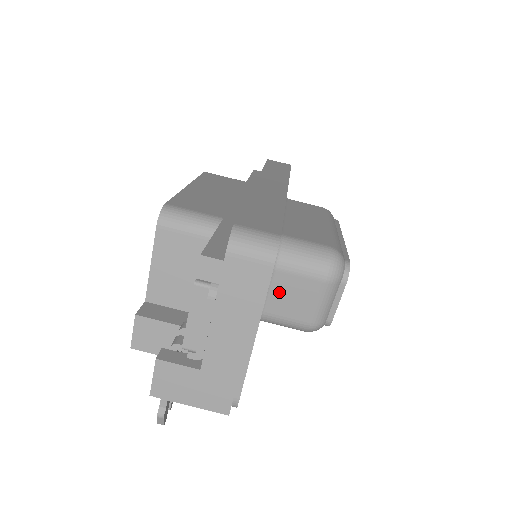
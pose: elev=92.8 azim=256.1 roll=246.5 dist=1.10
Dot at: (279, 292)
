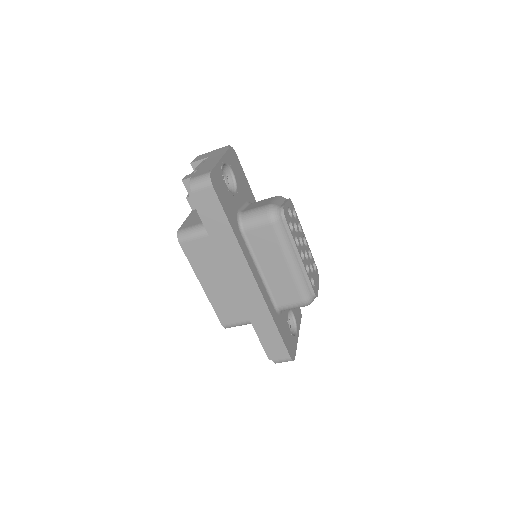
Dot at: occluded
